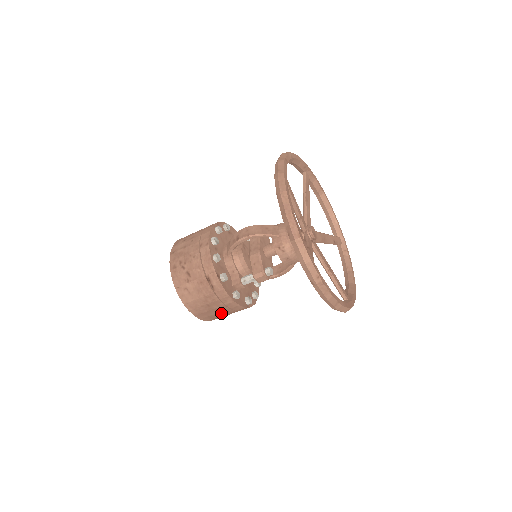
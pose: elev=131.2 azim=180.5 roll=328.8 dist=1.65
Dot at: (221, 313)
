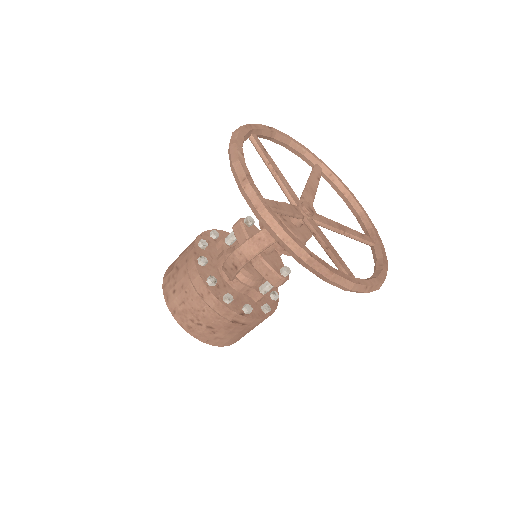
Dot at: occluded
